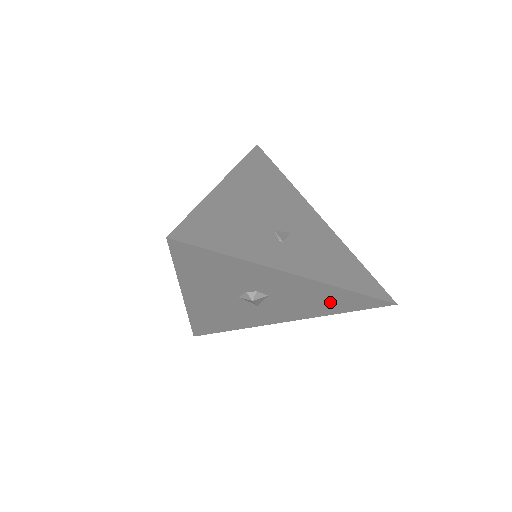
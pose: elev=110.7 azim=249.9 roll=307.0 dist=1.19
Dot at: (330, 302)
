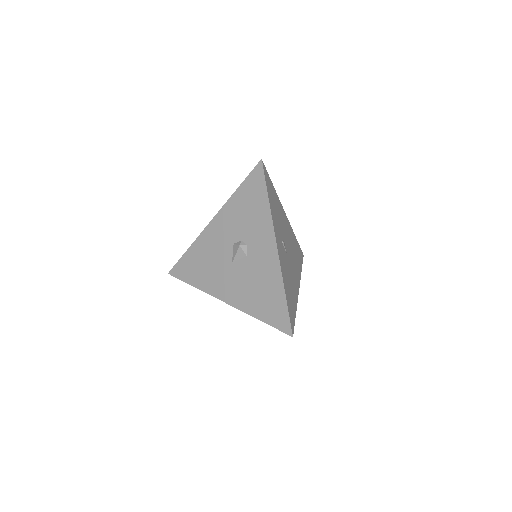
Dot at: (265, 296)
